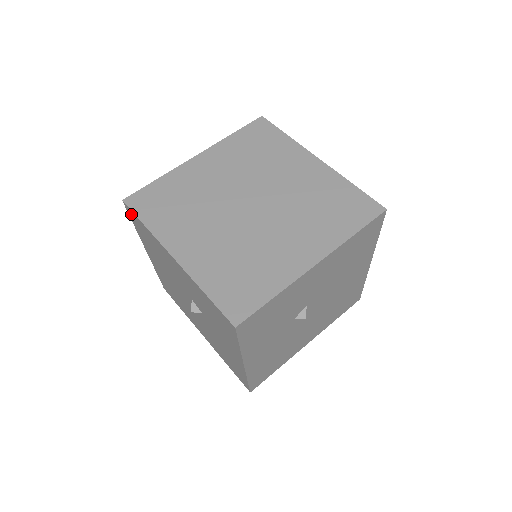
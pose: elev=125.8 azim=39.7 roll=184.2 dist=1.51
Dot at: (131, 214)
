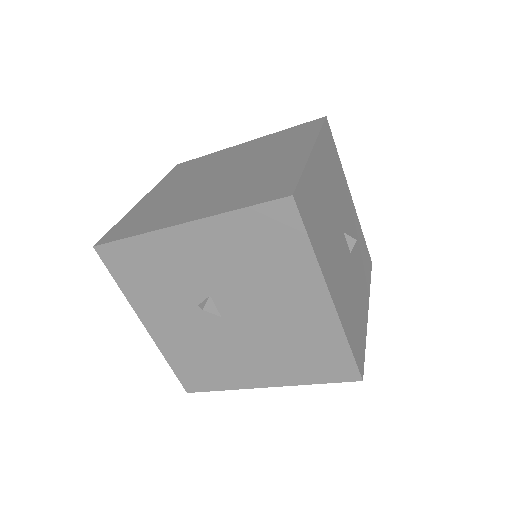
Dot at: occluded
